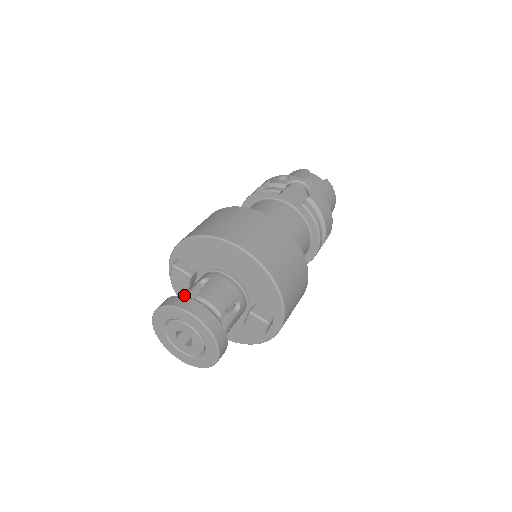
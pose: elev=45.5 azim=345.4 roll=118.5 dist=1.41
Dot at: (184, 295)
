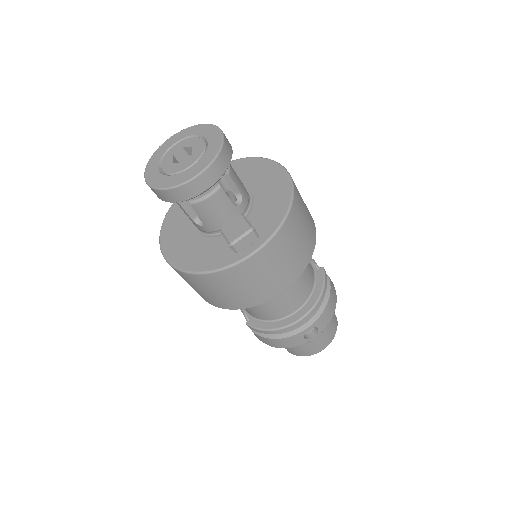
Dot at: occluded
